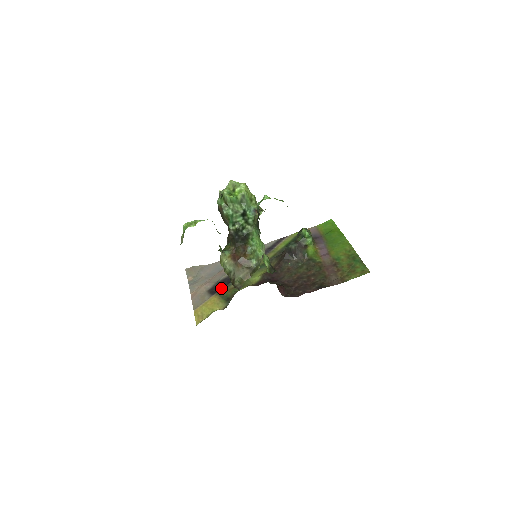
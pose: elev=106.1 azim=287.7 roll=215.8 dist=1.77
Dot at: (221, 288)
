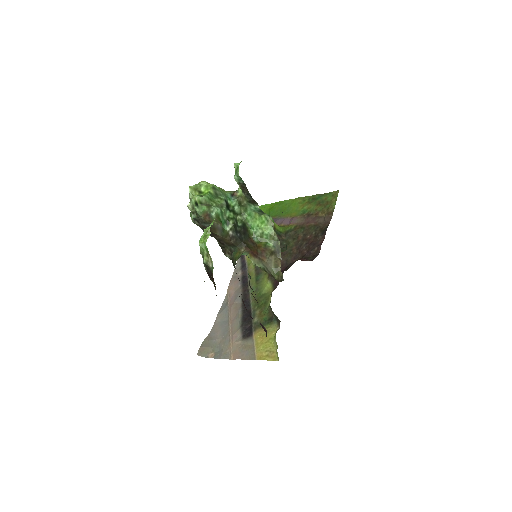
Dot at: (250, 325)
